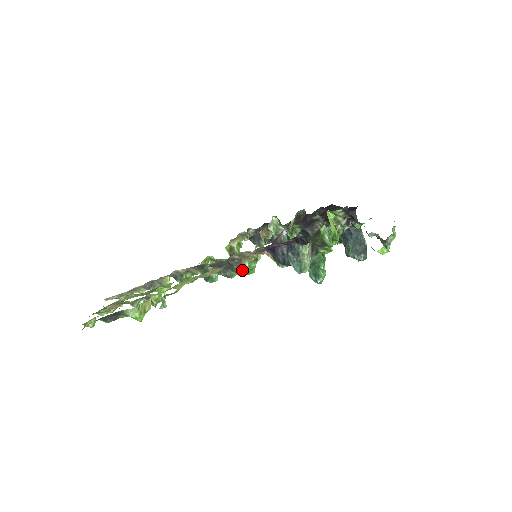
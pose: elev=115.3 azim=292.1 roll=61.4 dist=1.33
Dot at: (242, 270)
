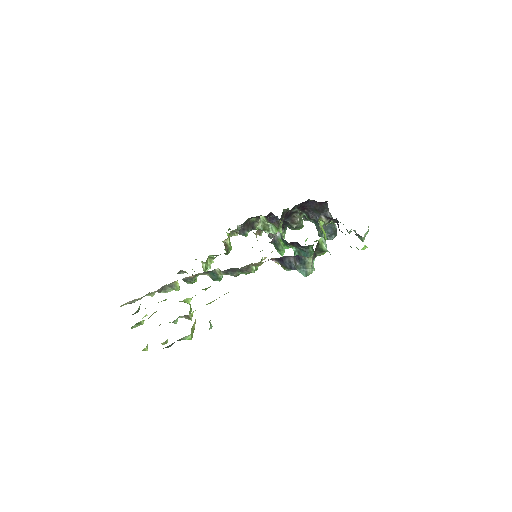
Dot at: occluded
